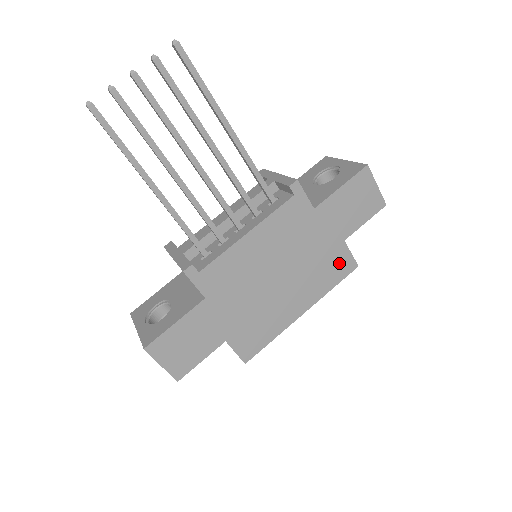
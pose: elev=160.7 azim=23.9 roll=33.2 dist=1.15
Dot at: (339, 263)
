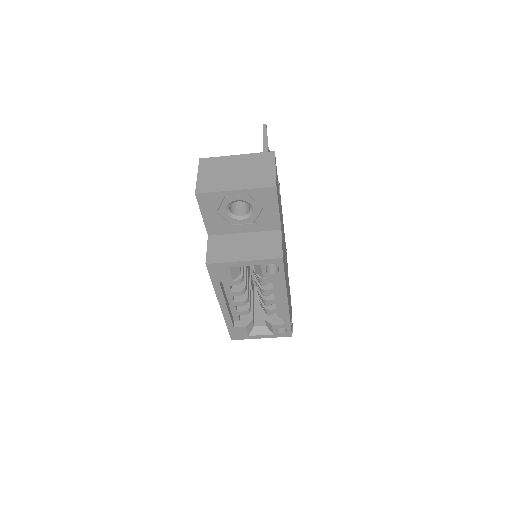
Dot at: (290, 316)
